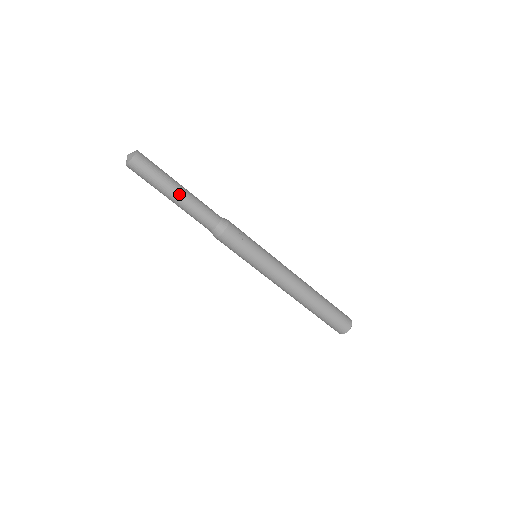
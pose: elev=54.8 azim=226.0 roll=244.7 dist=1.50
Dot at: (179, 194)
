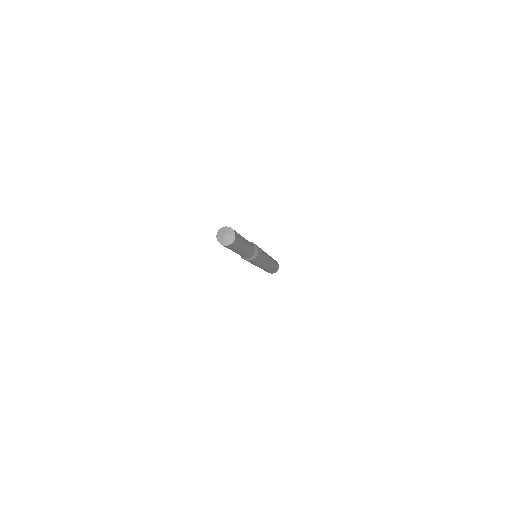
Dot at: (246, 246)
